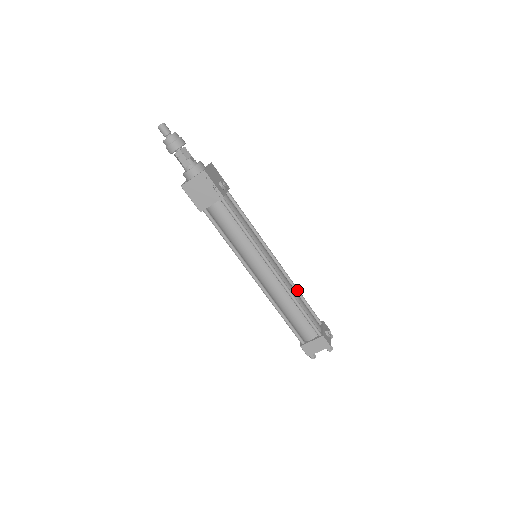
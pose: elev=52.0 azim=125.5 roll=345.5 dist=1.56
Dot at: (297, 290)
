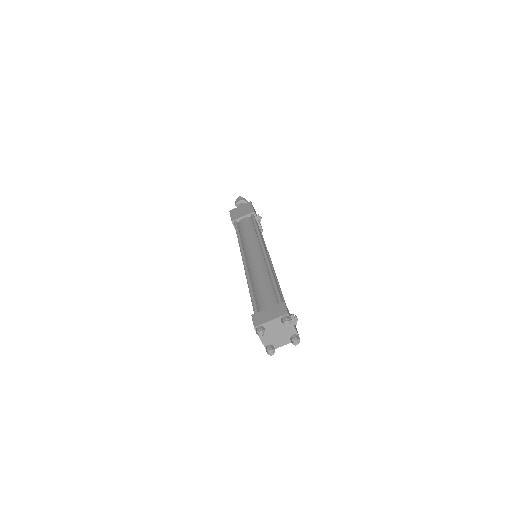
Dot at: (280, 290)
